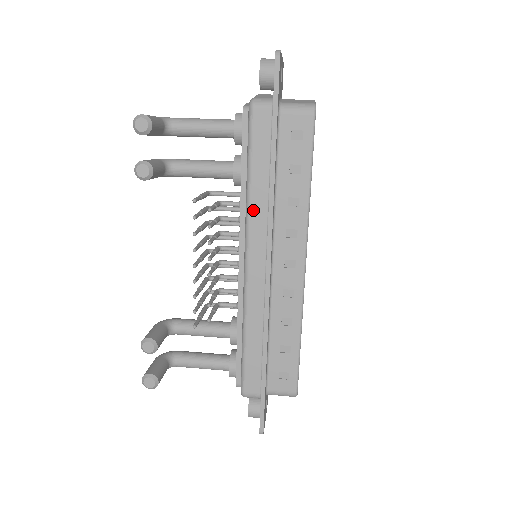
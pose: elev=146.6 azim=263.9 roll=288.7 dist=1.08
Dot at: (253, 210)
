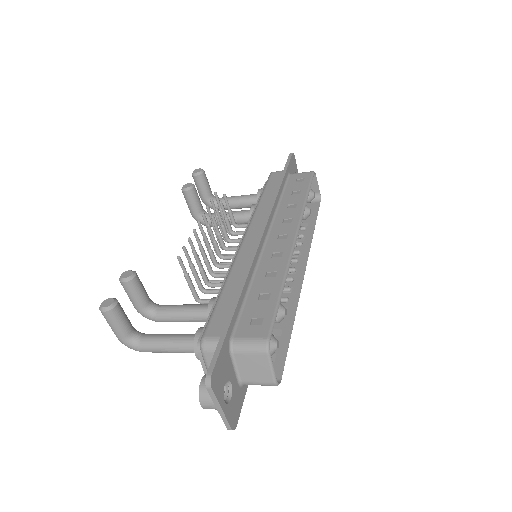
Dot at: (259, 210)
